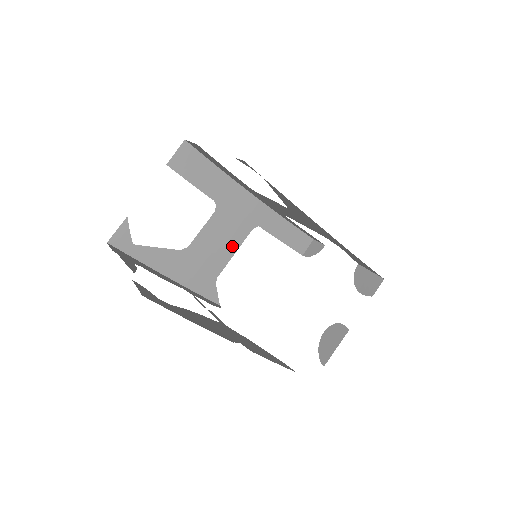
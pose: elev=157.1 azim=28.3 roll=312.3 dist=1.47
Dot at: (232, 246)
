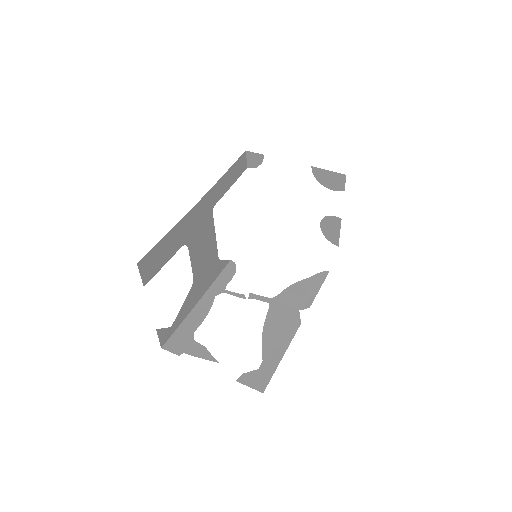
Dot at: (211, 237)
